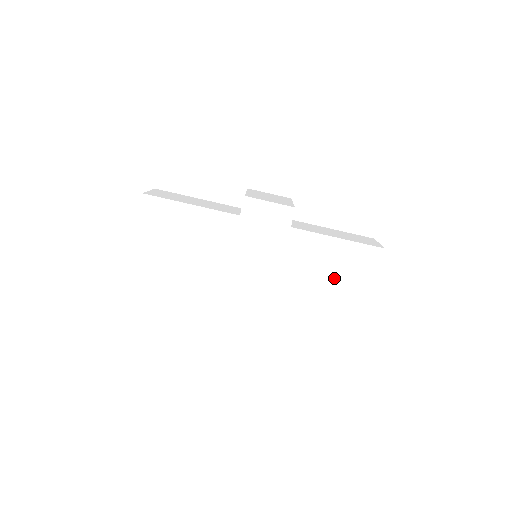
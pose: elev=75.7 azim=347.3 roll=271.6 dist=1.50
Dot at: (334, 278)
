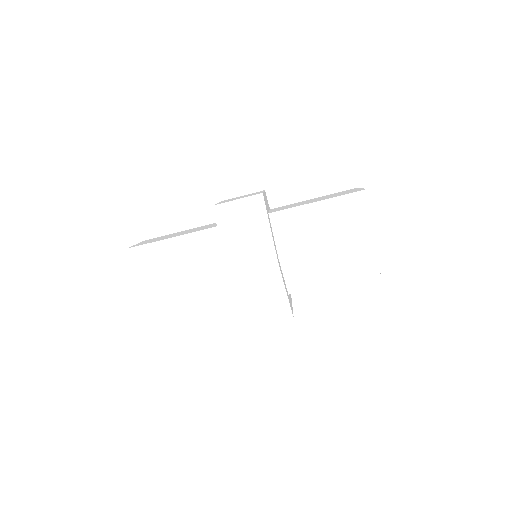
Dot at: (338, 278)
